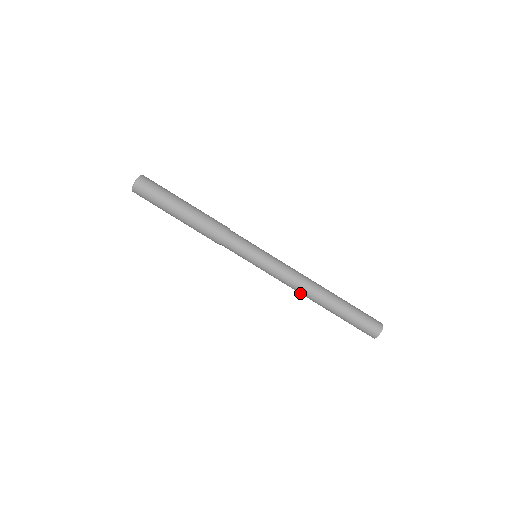
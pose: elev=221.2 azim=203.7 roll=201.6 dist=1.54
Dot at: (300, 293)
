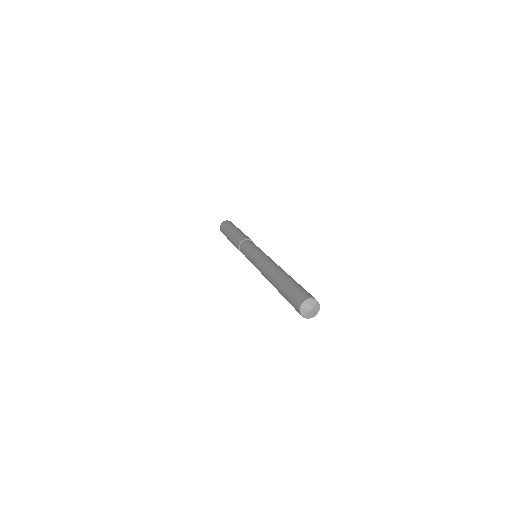
Dot at: (265, 273)
